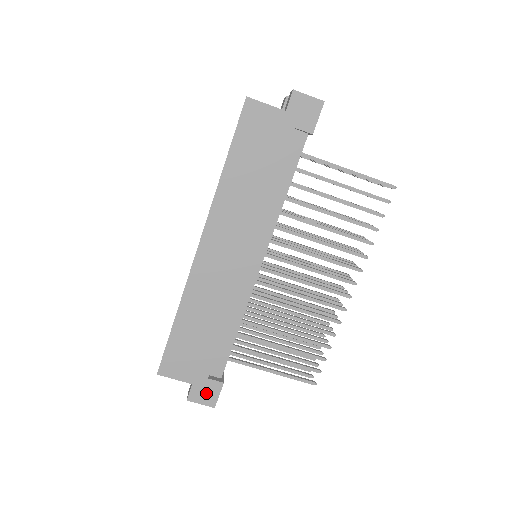
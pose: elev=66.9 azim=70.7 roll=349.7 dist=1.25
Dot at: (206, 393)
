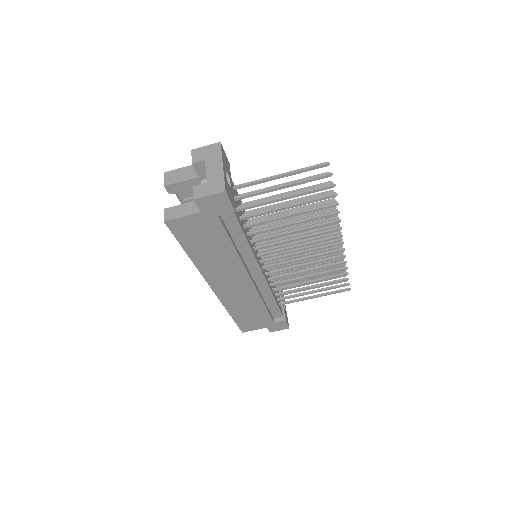
Dot at: (278, 327)
